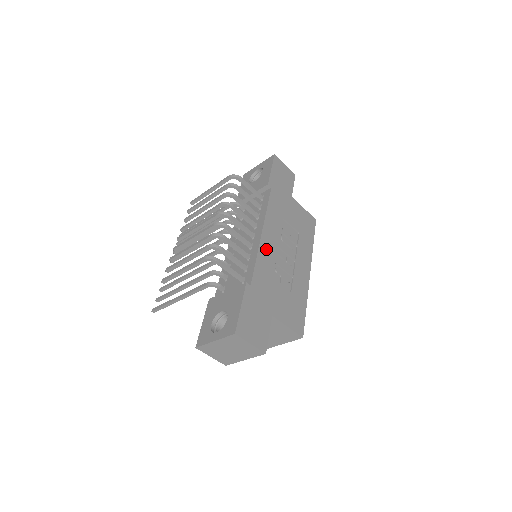
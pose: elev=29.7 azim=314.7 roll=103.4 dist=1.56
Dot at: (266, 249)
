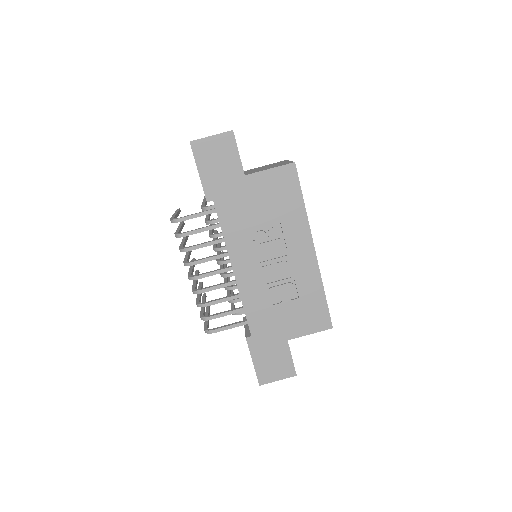
Dot at: (248, 284)
